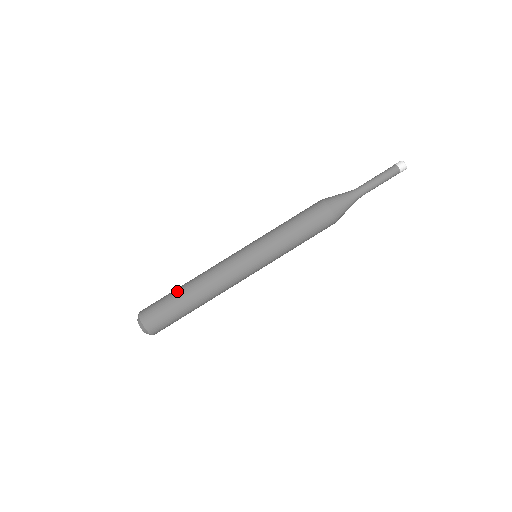
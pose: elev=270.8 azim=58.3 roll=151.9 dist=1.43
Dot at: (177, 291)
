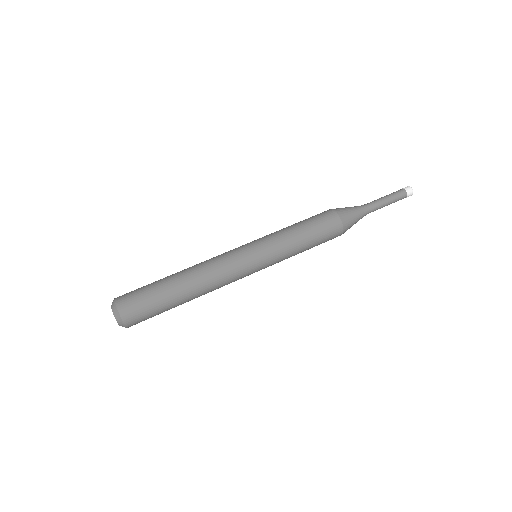
Dot at: (166, 283)
